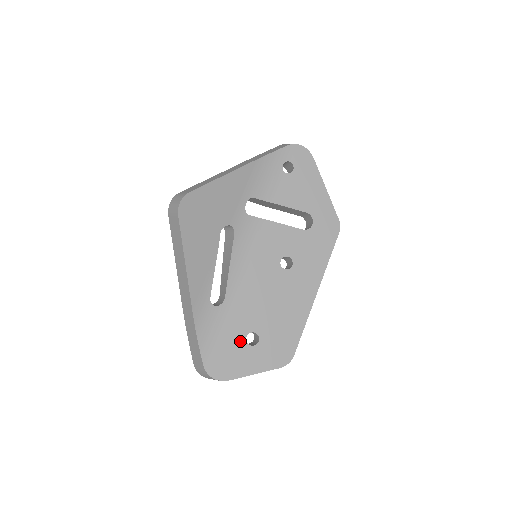
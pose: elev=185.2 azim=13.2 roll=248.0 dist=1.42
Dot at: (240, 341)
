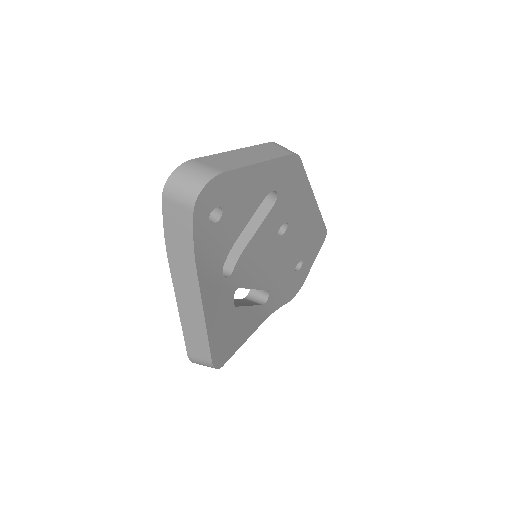
Dot at: (294, 276)
